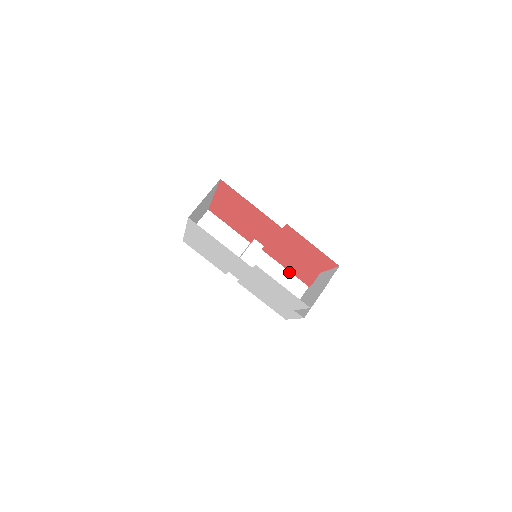
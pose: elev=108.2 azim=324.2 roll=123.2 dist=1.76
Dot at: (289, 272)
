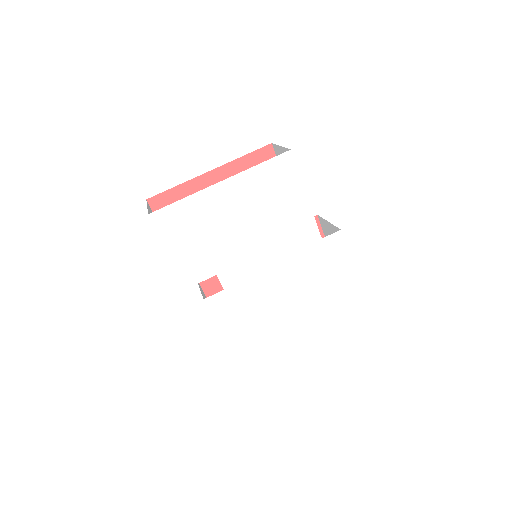
Dot at: occluded
